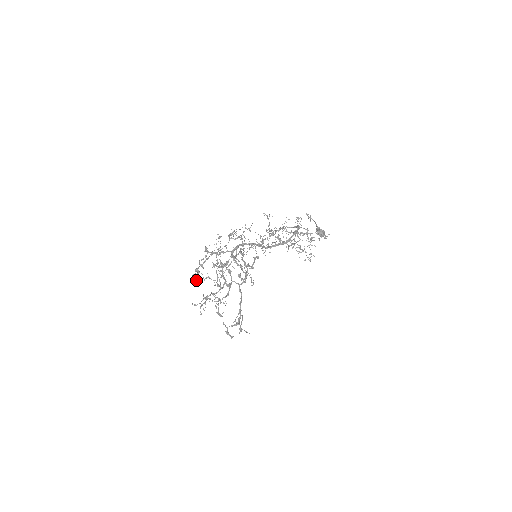
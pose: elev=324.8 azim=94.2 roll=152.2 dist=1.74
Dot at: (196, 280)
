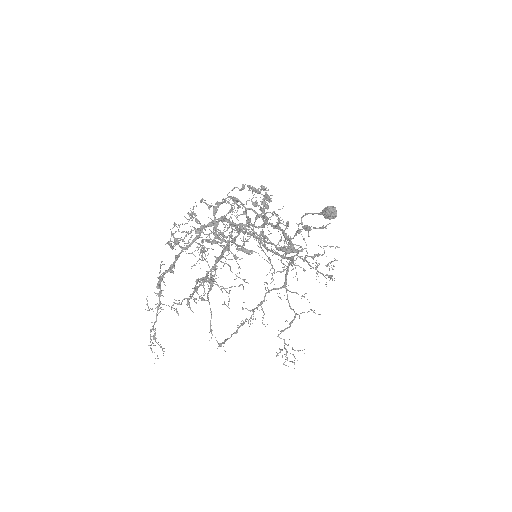
Dot at: occluded
